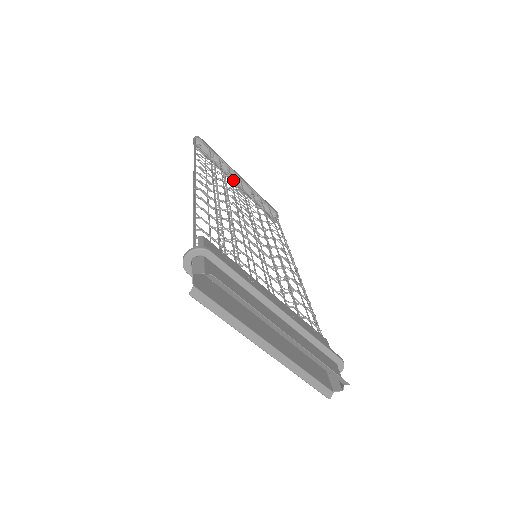
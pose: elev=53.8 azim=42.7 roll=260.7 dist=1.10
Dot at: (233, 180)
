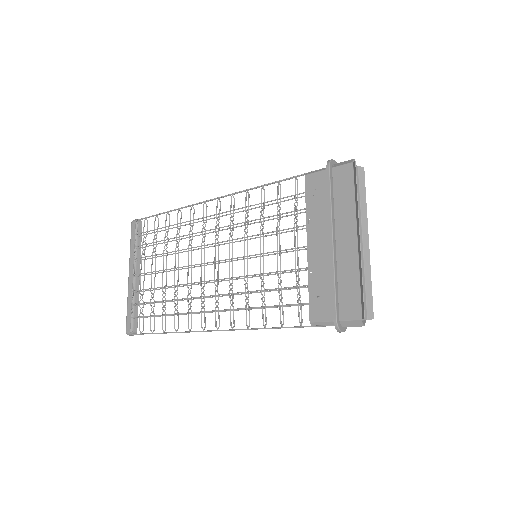
Dot at: occluded
